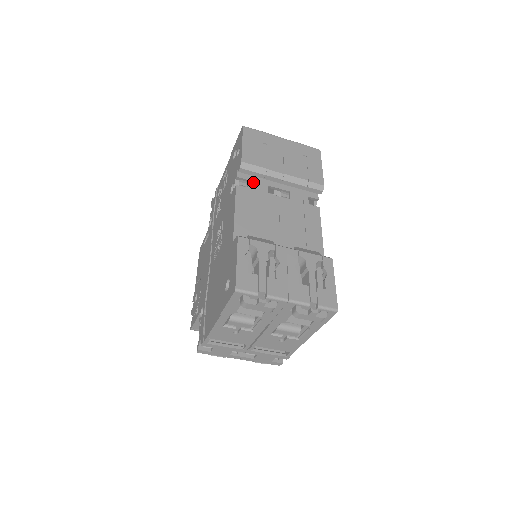
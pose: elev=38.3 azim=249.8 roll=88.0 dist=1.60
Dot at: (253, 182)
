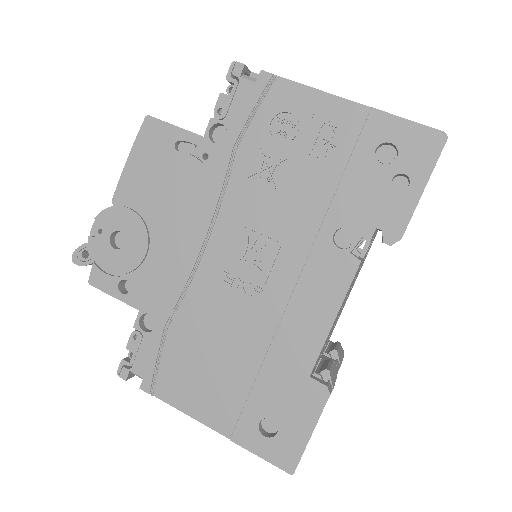
Dot at: occluded
